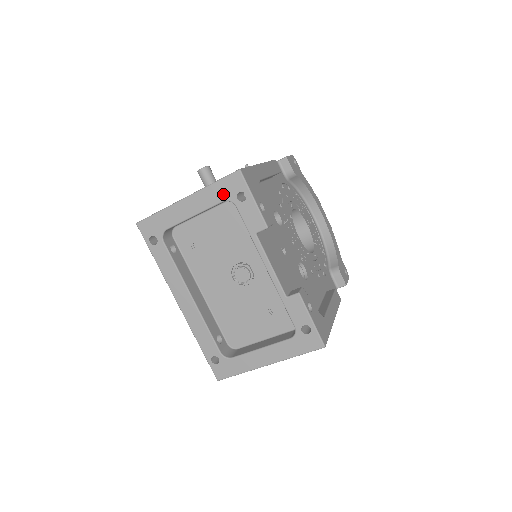
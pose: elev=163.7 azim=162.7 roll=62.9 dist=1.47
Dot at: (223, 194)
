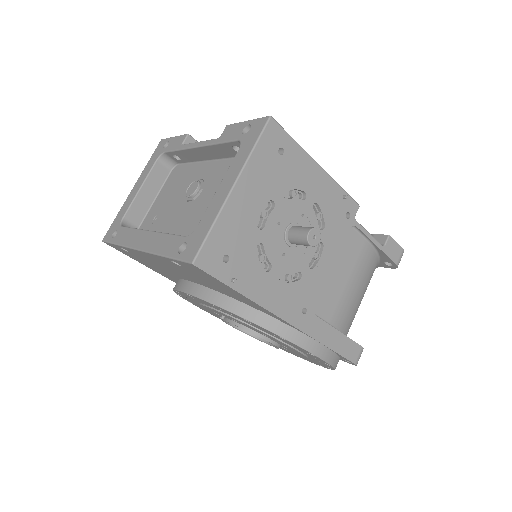
Dot at: (155, 158)
